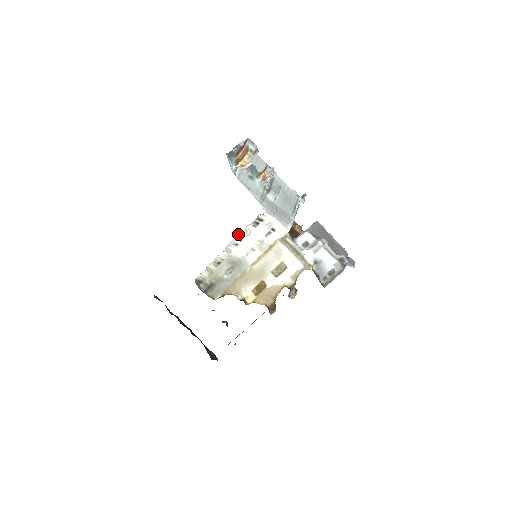
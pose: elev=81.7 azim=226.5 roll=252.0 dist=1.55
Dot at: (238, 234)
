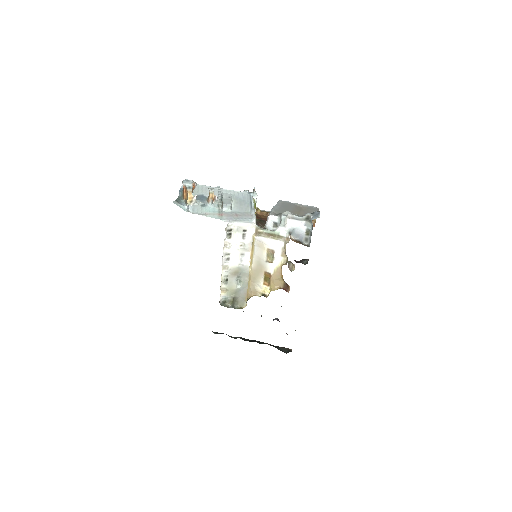
Dot at: (223, 251)
